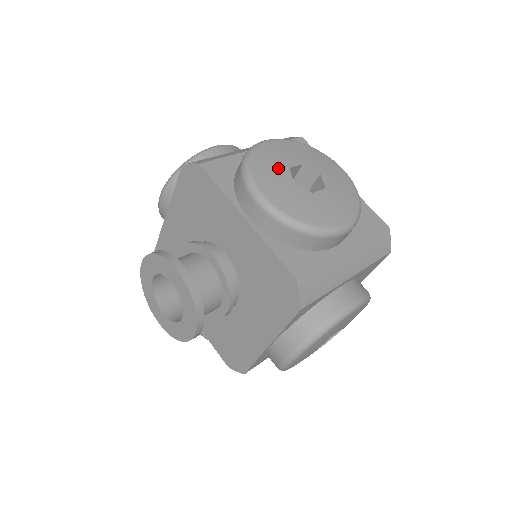
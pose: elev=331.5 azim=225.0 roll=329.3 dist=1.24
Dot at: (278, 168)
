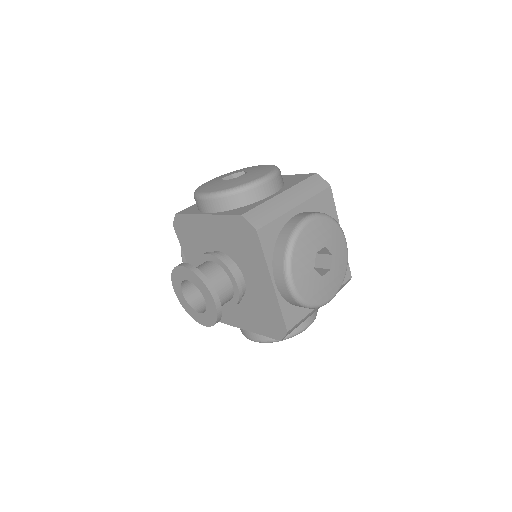
Dot at: (309, 254)
